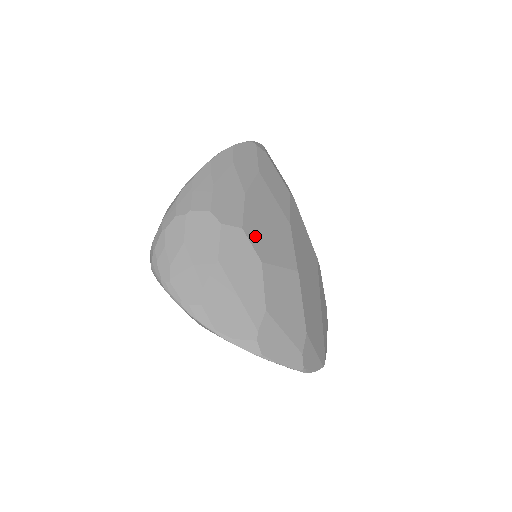
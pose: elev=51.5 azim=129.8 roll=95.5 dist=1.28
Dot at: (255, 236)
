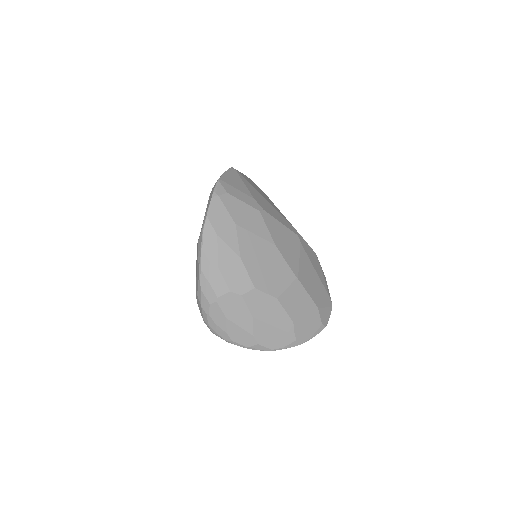
Dot at: (264, 284)
